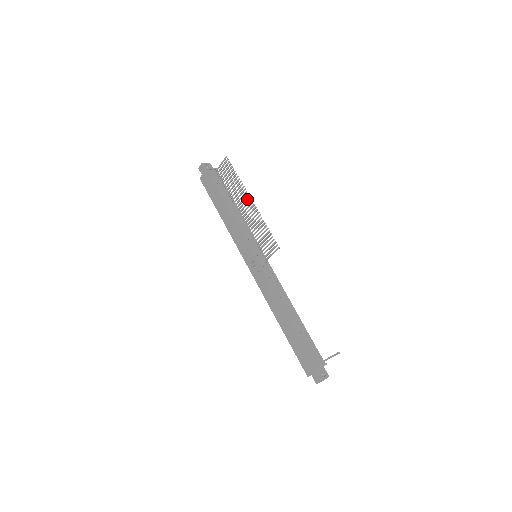
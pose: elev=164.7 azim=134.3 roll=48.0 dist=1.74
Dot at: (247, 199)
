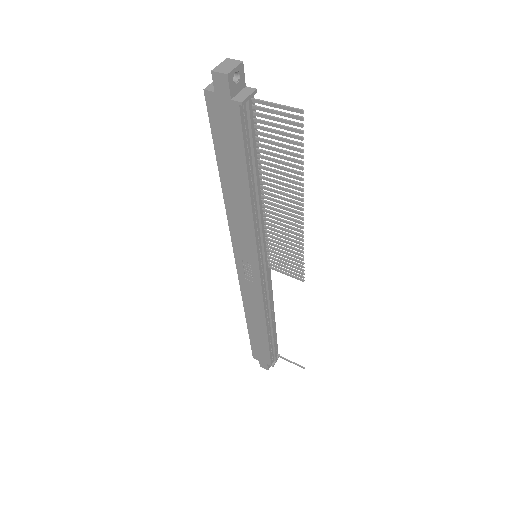
Dot at: (295, 203)
